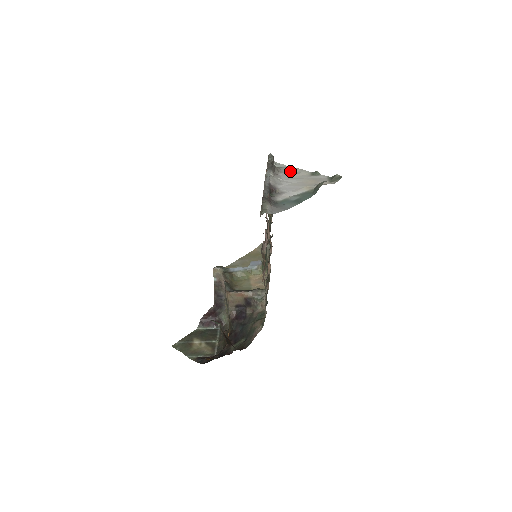
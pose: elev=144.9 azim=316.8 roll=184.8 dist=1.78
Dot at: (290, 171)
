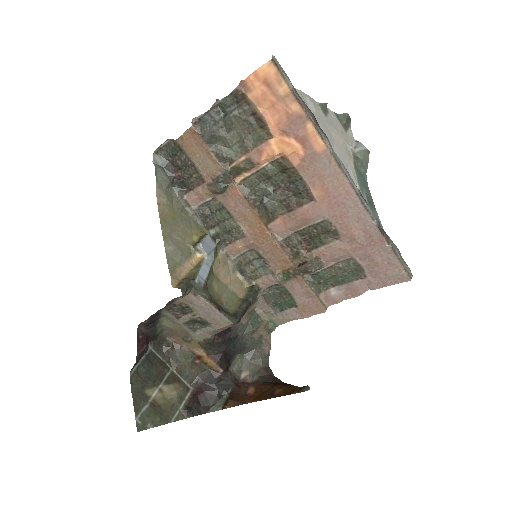
Dot at: occluded
